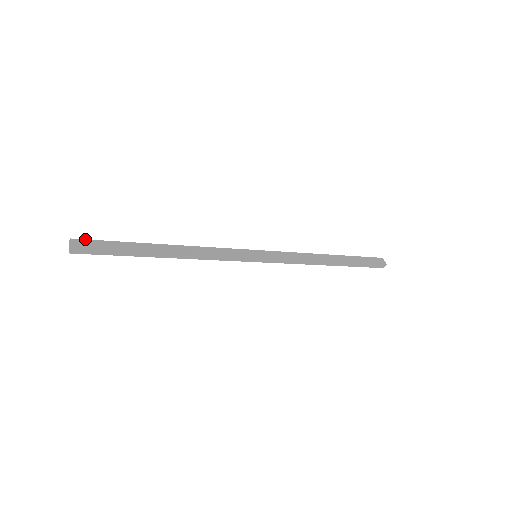
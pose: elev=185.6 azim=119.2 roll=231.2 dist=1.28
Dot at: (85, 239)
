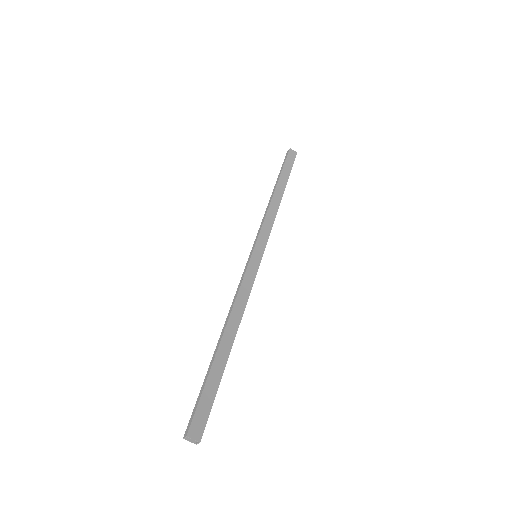
Dot at: (192, 419)
